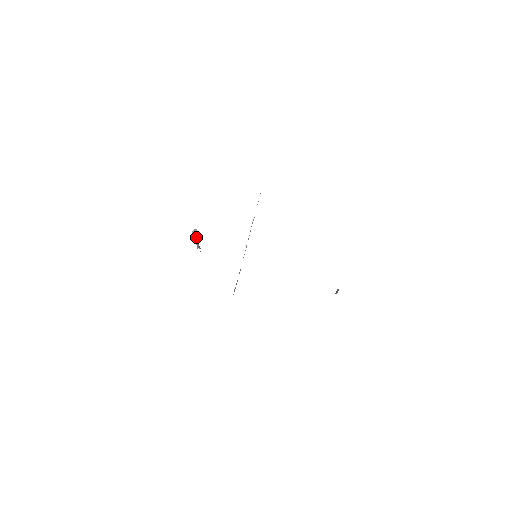
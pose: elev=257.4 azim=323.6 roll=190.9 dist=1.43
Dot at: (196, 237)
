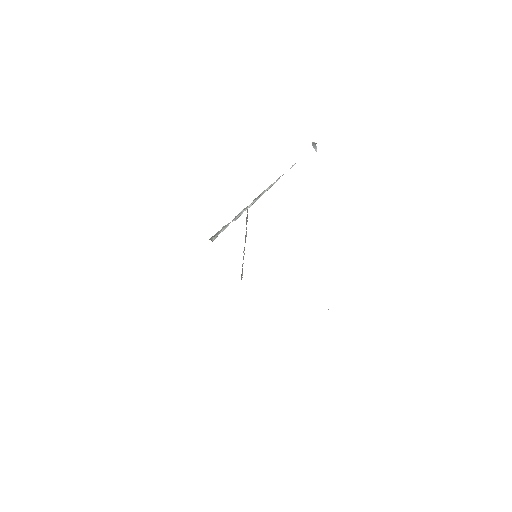
Dot at: (315, 150)
